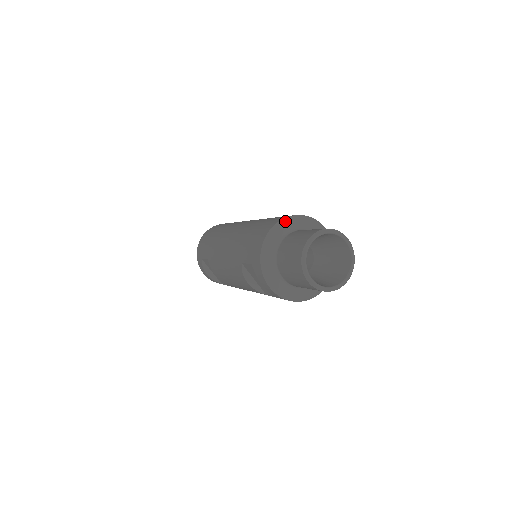
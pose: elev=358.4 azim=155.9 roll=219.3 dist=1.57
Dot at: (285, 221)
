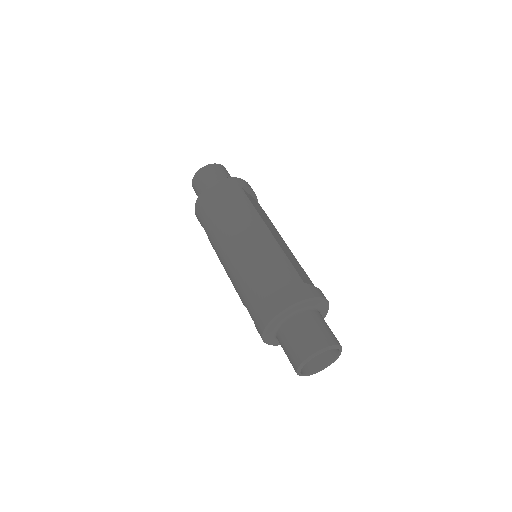
Dot at: (289, 310)
